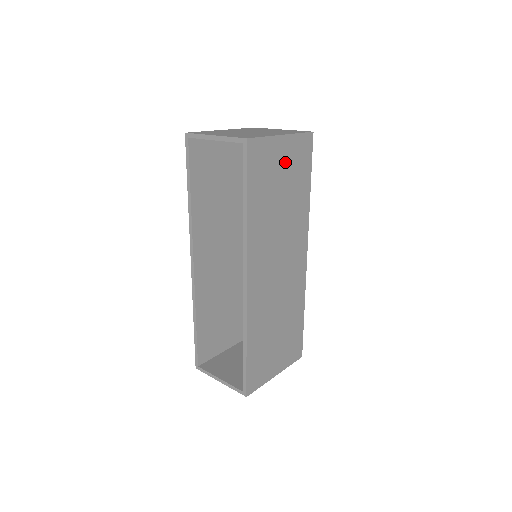
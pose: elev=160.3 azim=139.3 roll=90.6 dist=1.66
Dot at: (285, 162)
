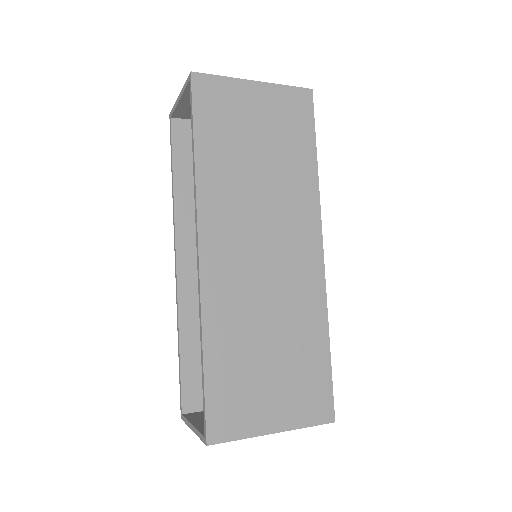
Dot at: (262, 114)
